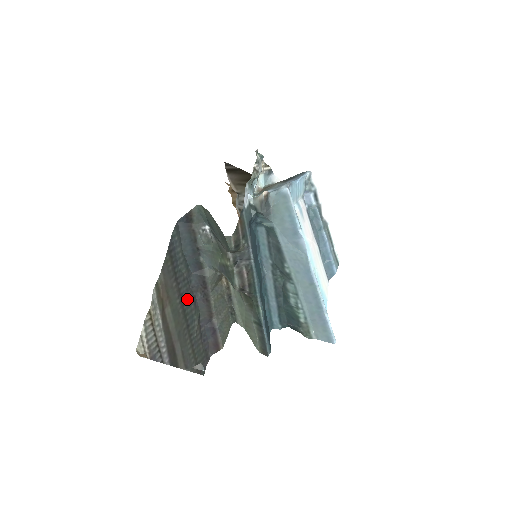
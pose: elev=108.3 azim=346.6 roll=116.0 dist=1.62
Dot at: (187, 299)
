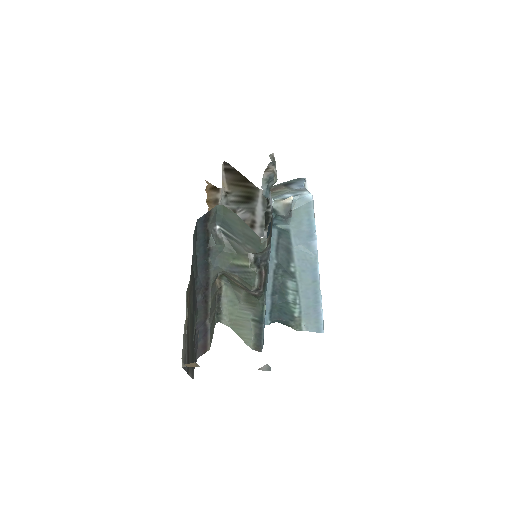
Dot at: (194, 302)
